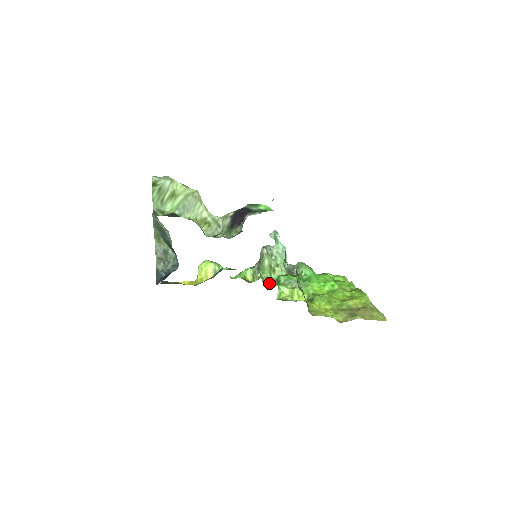
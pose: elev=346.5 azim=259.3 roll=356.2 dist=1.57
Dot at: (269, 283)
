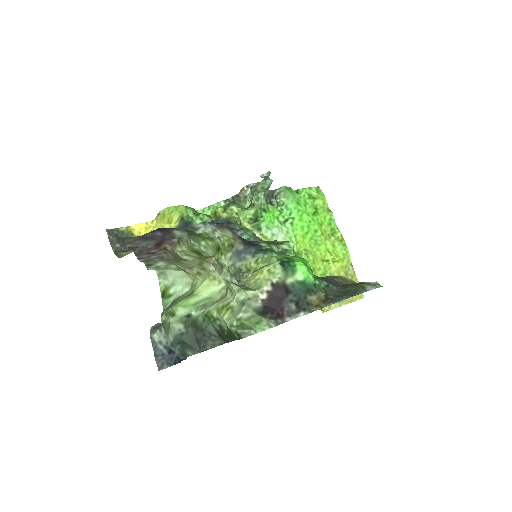
Dot at: (246, 226)
